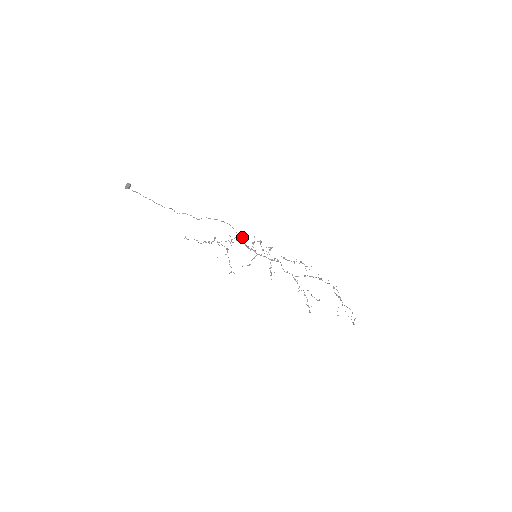
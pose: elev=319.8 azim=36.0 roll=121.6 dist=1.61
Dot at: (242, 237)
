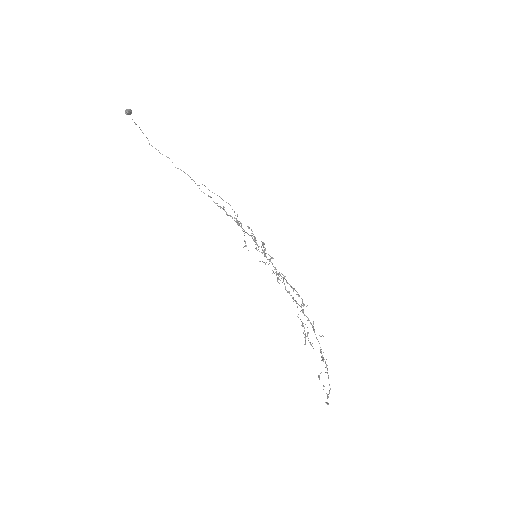
Dot at: occluded
